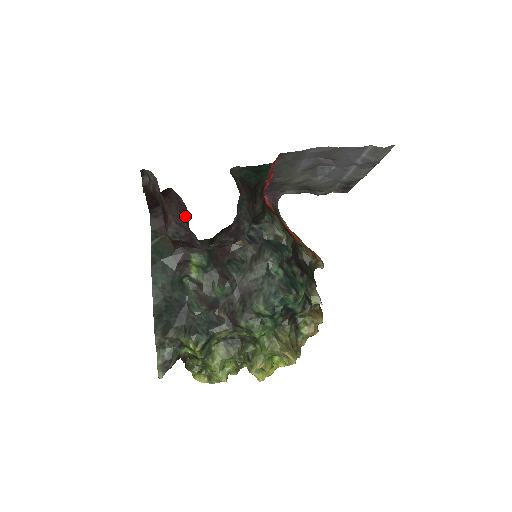
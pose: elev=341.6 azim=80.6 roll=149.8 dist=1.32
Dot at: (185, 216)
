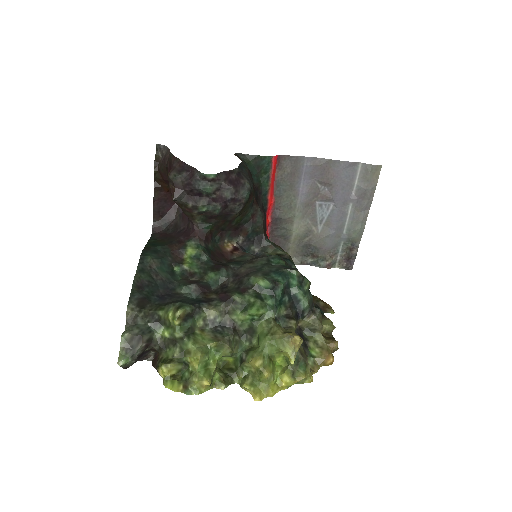
Dot at: (187, 220)
